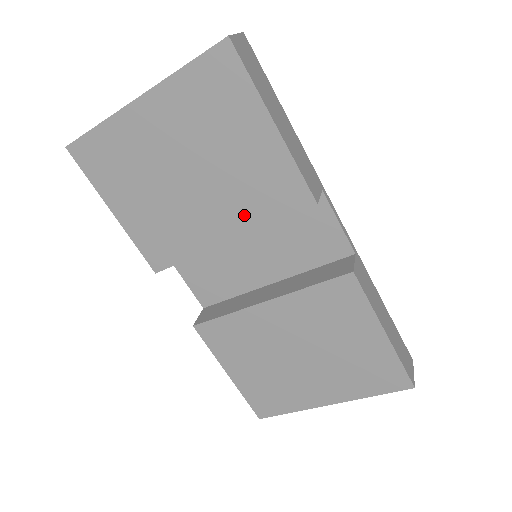
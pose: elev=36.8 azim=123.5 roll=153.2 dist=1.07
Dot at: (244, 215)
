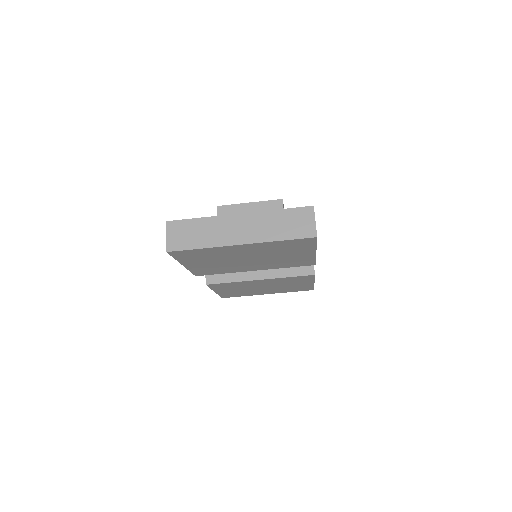
Dot at: (272, 266)
